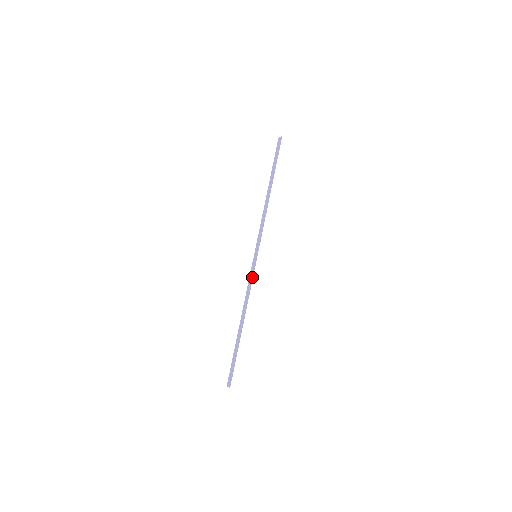
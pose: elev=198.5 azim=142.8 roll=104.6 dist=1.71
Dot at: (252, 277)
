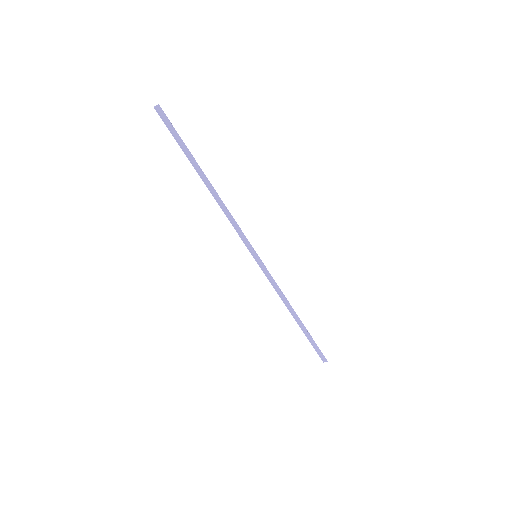
Dot at: (271, 277)
